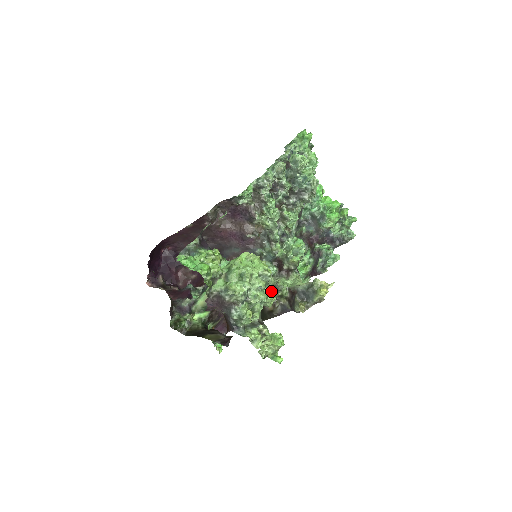
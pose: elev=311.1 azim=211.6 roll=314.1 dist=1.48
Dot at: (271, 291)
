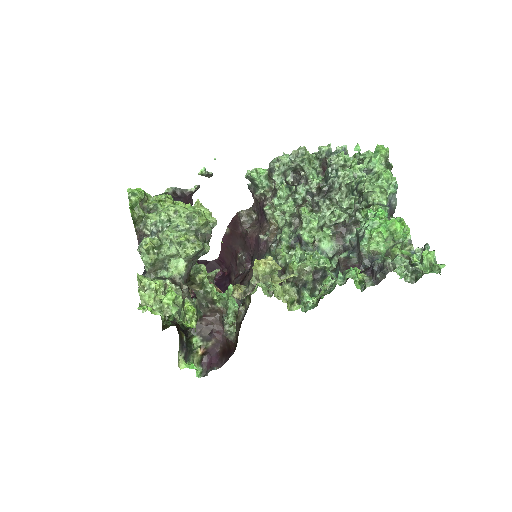
Dot at: (191, 238)
